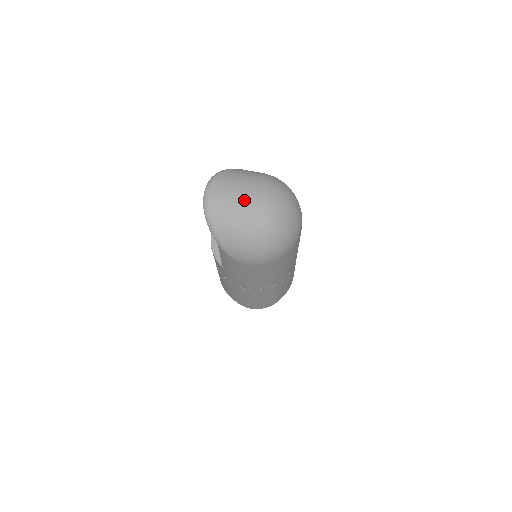
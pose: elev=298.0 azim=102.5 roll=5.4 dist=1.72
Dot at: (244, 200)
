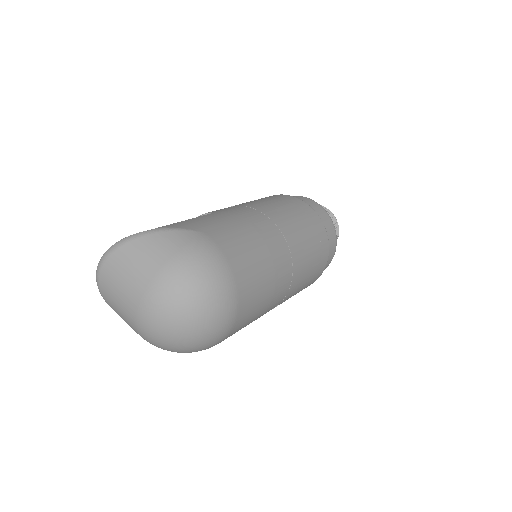
Dot at: (128, 307)
